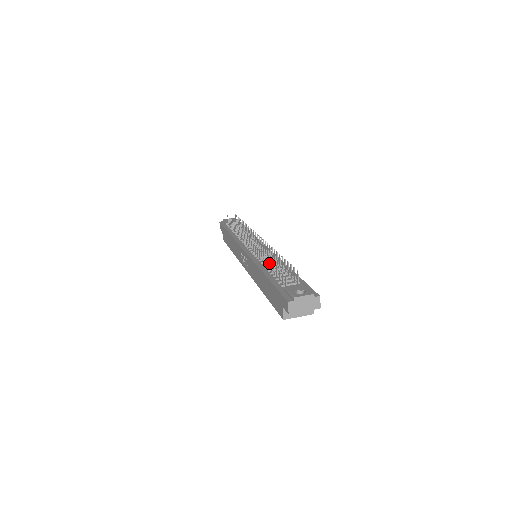
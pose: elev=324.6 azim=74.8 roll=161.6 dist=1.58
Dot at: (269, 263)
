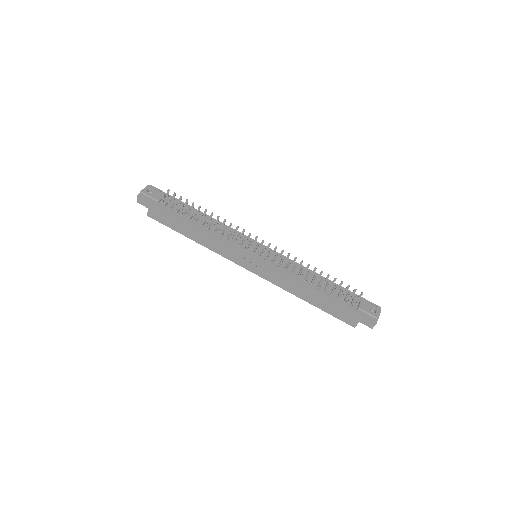
Dot at: occluded
